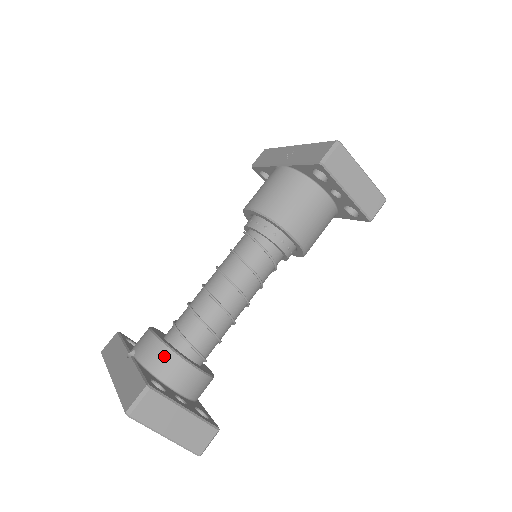
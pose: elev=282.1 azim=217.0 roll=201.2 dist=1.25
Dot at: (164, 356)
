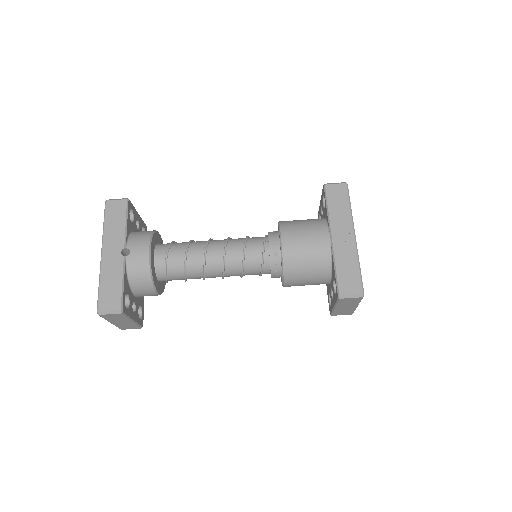
Dot at: (144, 279)
